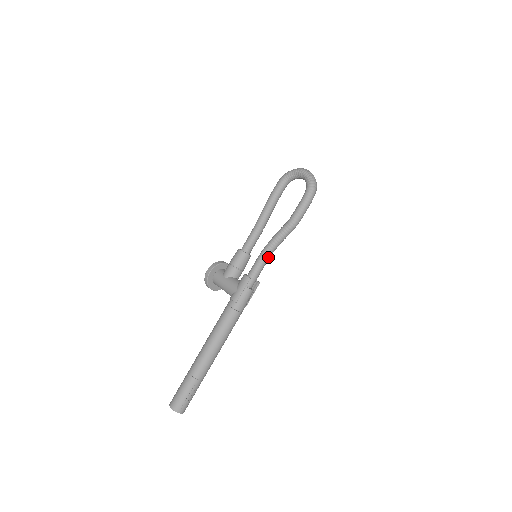
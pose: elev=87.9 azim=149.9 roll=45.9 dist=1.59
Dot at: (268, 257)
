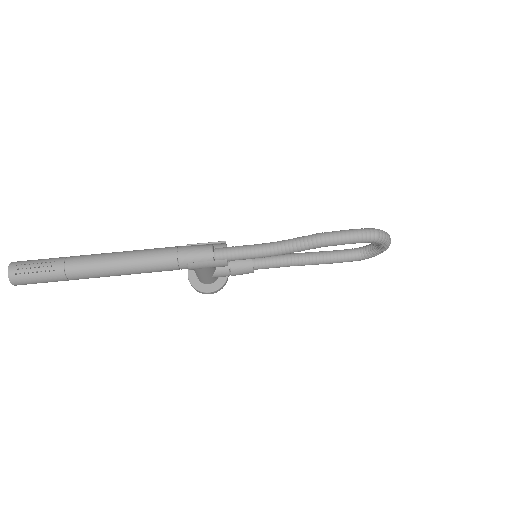
Dot at: (263, 248)
